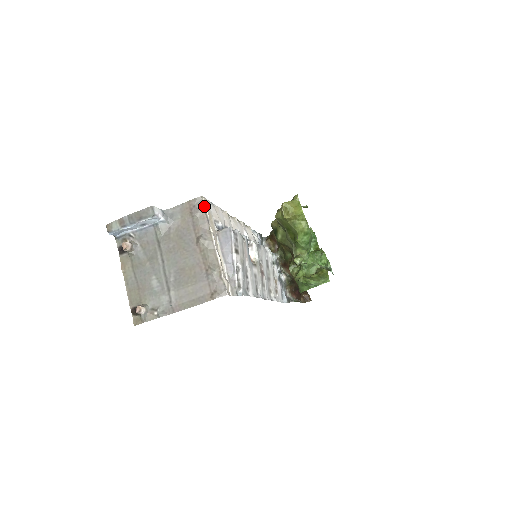
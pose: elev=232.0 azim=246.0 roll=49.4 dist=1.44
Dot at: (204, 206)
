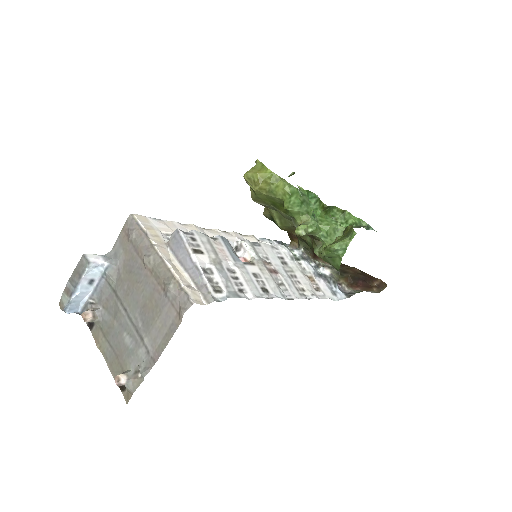
Dot at: (137, 223)
